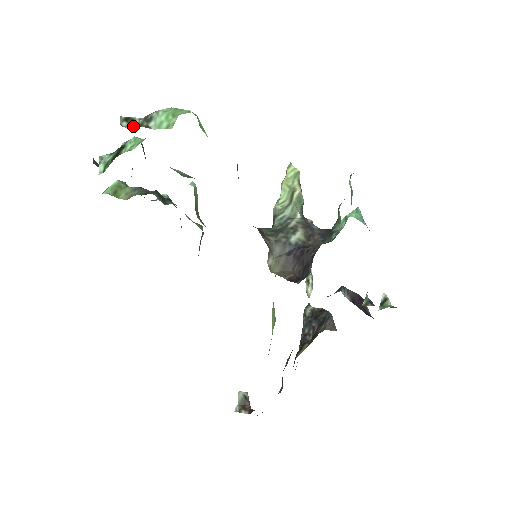
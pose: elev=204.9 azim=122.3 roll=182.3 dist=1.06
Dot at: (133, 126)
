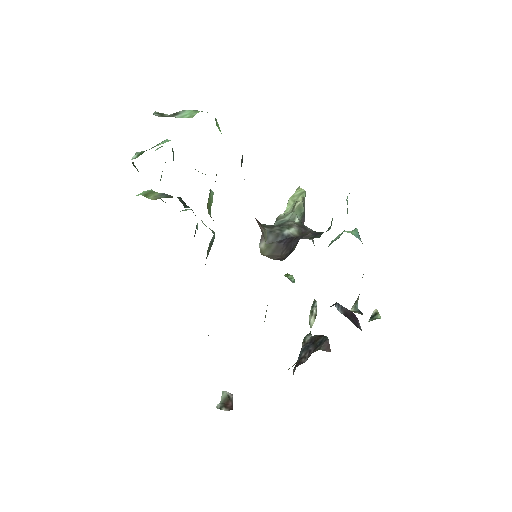
Dot at: (163, 116)
